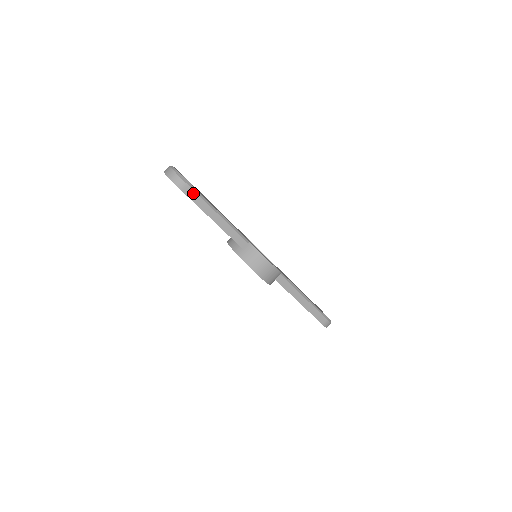
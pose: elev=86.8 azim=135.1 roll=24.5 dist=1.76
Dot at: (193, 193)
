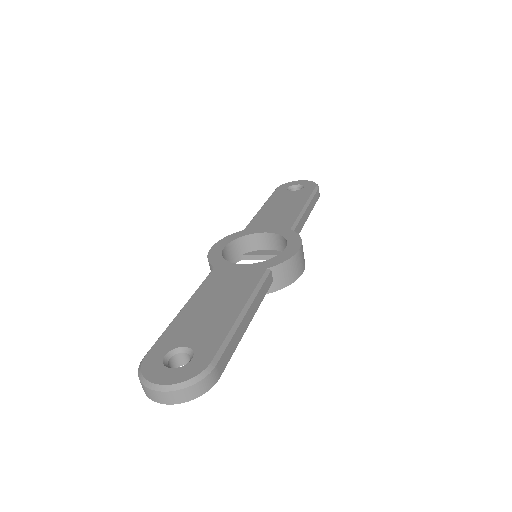
Dot at: (224, 356)
